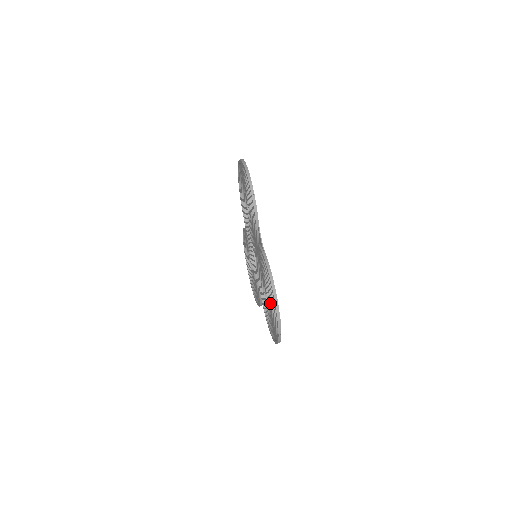
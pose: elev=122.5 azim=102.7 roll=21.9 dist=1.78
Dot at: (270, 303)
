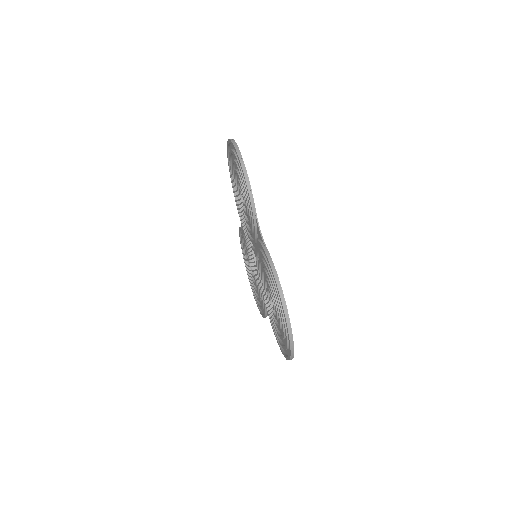
Dot at: (277, 310)
